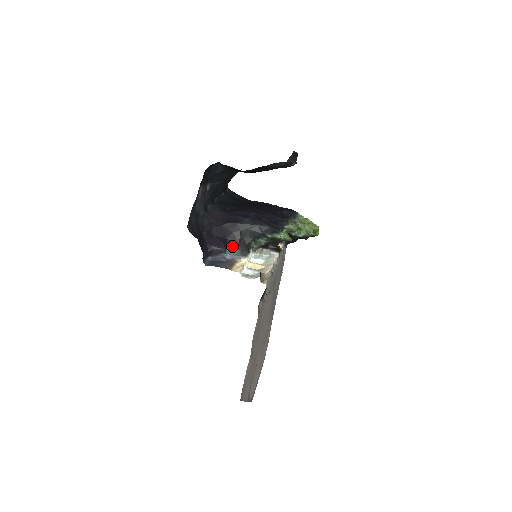
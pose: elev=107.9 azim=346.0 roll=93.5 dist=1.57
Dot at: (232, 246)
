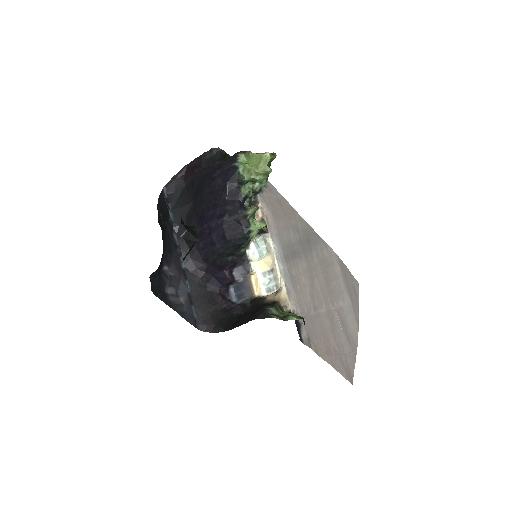
Dot at: (233, 267)
